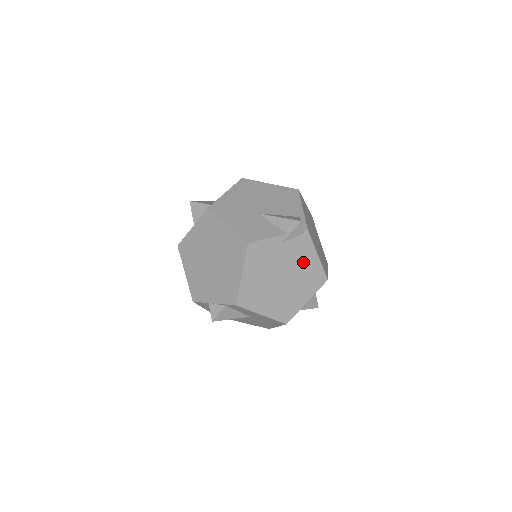
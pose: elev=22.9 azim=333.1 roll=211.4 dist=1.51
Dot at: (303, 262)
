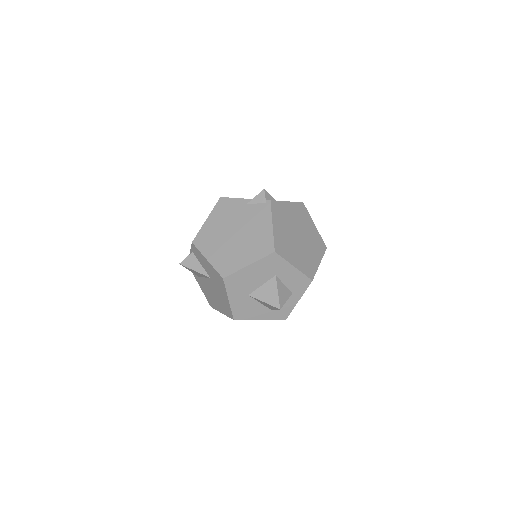
Dot at: (257, 227)
